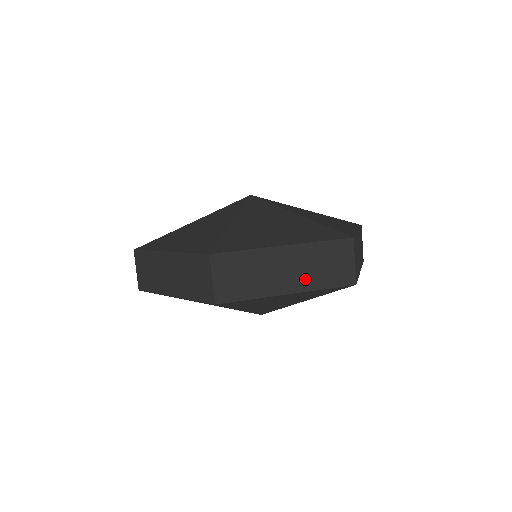
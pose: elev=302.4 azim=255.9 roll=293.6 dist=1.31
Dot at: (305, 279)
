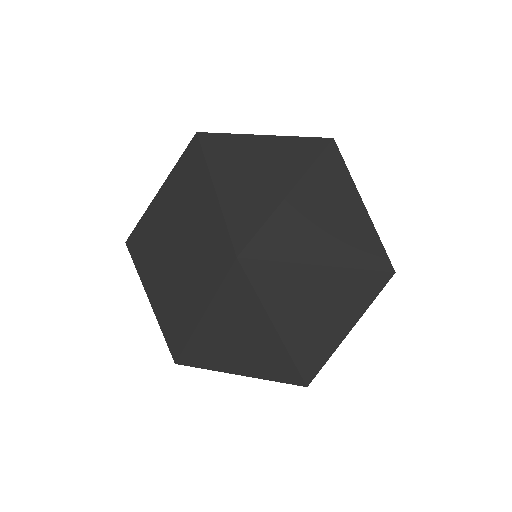
Dot at: occluded
